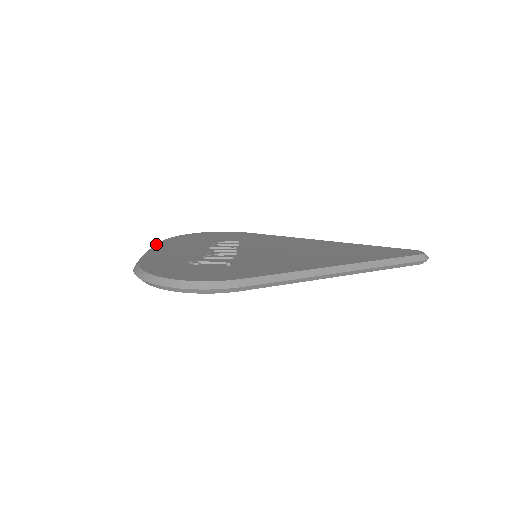
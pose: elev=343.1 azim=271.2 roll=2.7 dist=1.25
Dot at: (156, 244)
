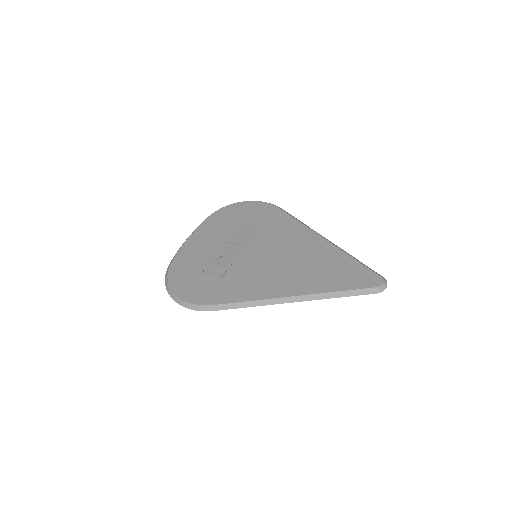
Dot at: (199, 225)
